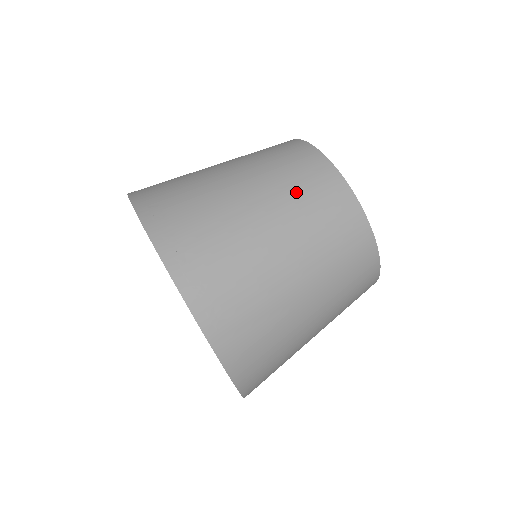
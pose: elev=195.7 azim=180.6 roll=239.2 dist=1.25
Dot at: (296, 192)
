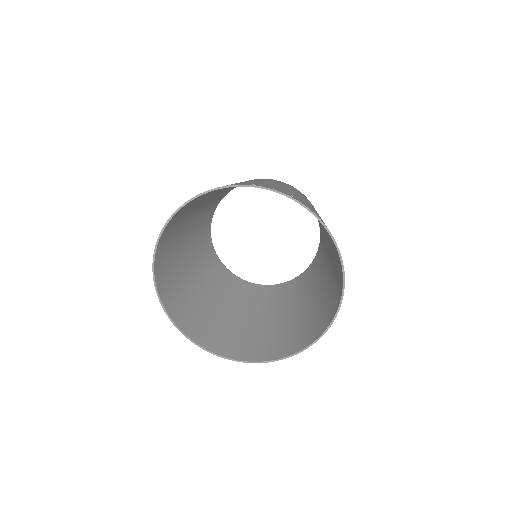
Dot at: (273, 181)
